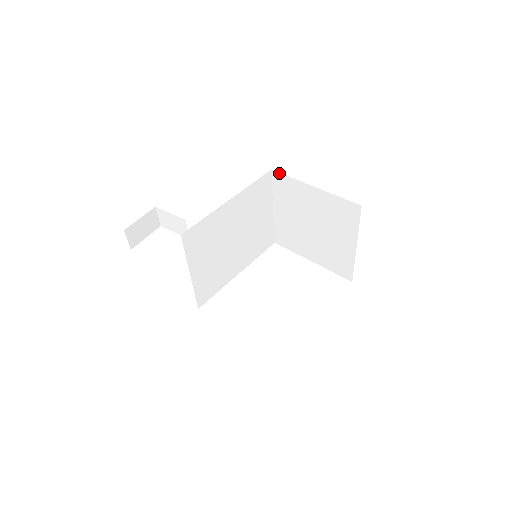
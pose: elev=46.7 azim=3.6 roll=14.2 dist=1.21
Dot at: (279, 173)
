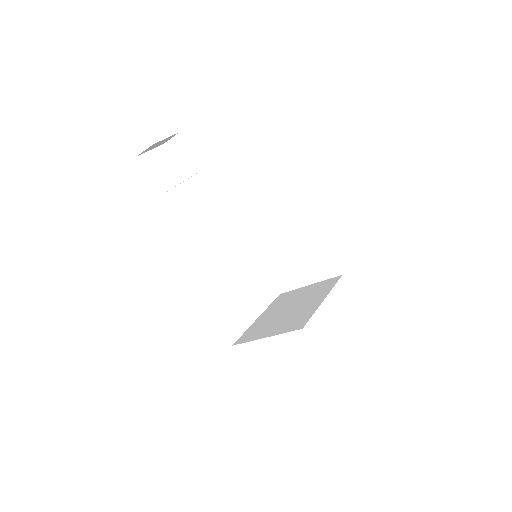
Dot at: (308, 207)
